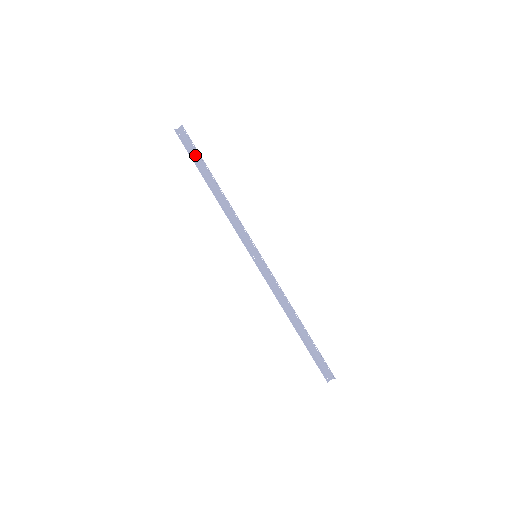
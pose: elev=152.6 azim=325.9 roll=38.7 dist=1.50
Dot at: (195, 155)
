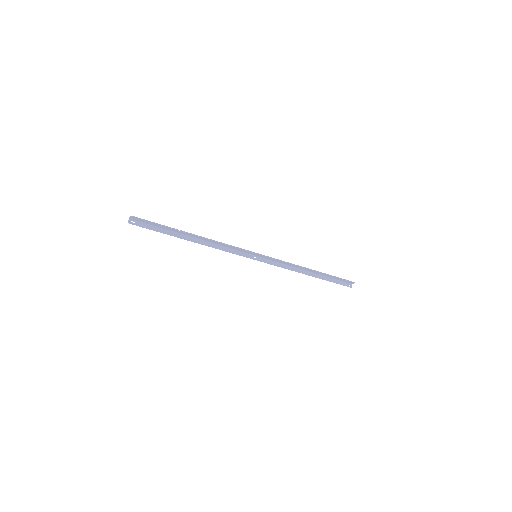
Dot at: (159, 227)
